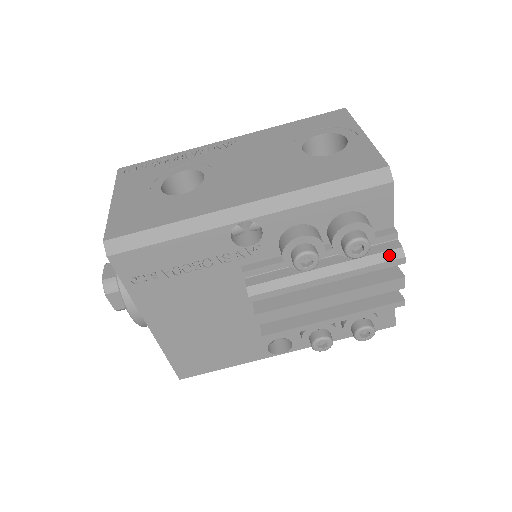
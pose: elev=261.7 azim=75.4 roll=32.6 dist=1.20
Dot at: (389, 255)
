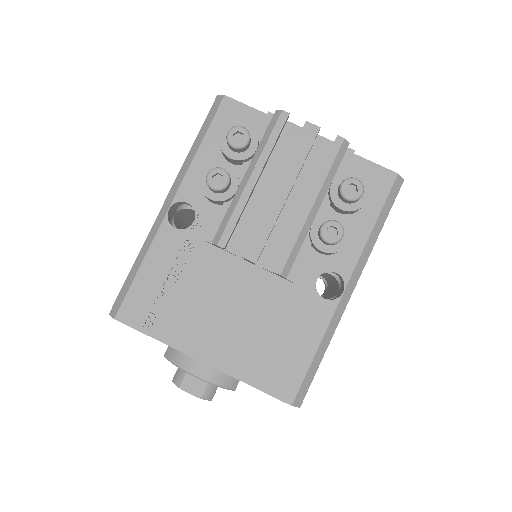
Dot at: (273, 122)
